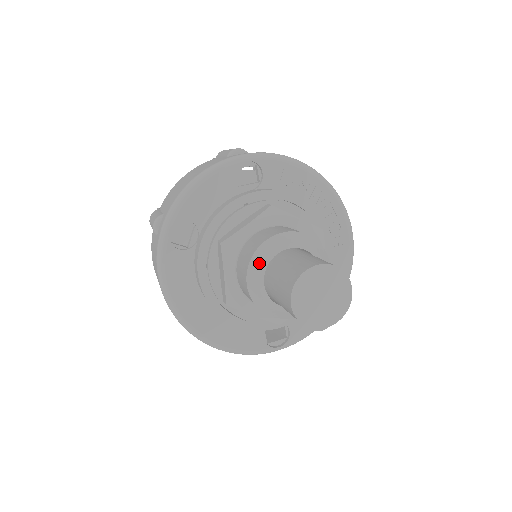
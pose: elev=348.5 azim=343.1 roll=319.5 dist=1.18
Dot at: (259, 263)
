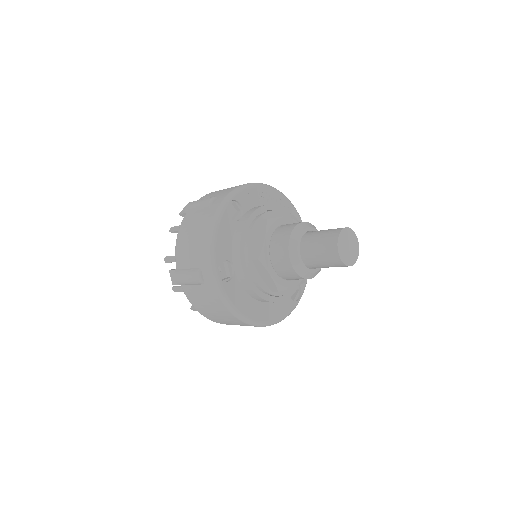
Dot at: (295, 254)
